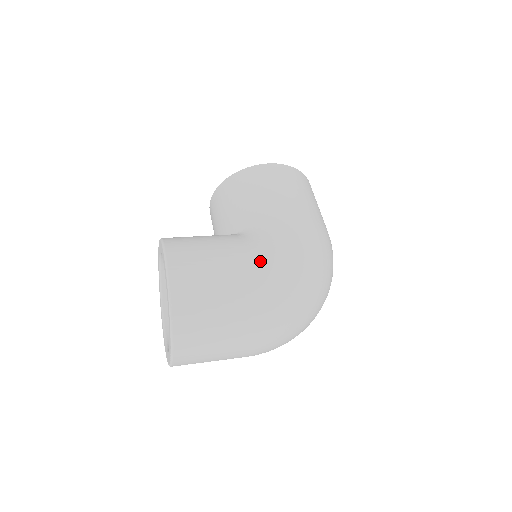
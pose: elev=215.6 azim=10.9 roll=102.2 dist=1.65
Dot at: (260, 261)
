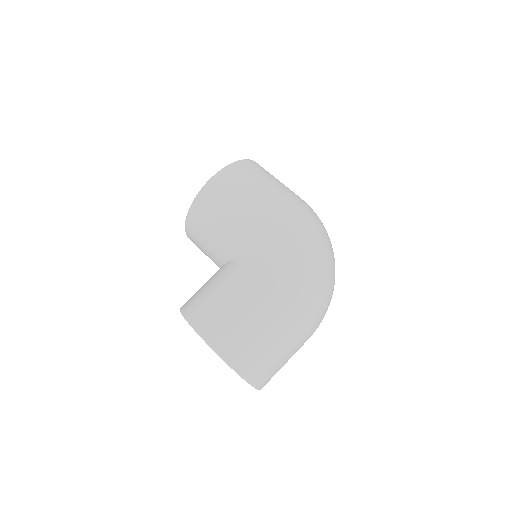
Dot at: (266, 279)
